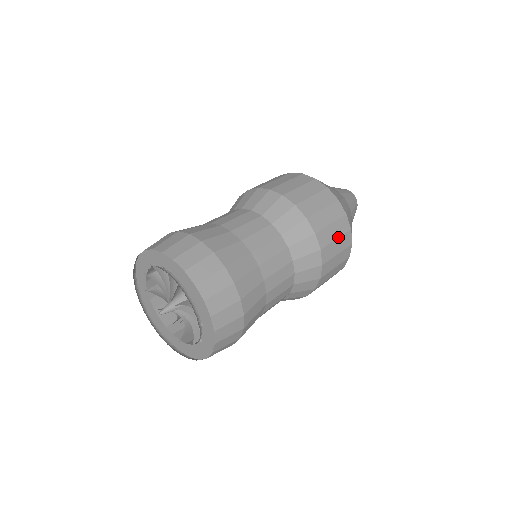
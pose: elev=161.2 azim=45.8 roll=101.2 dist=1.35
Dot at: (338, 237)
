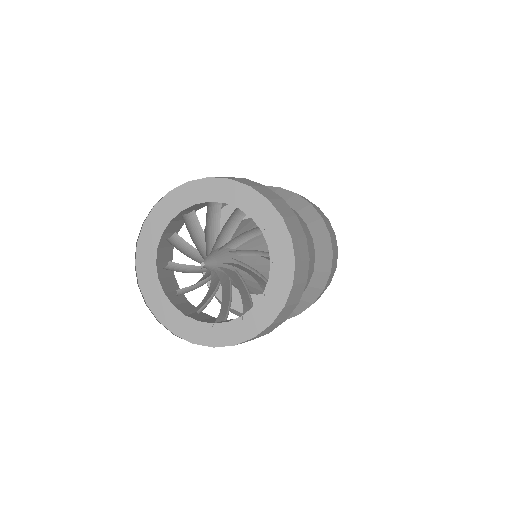
Dot at: (333, 235)
